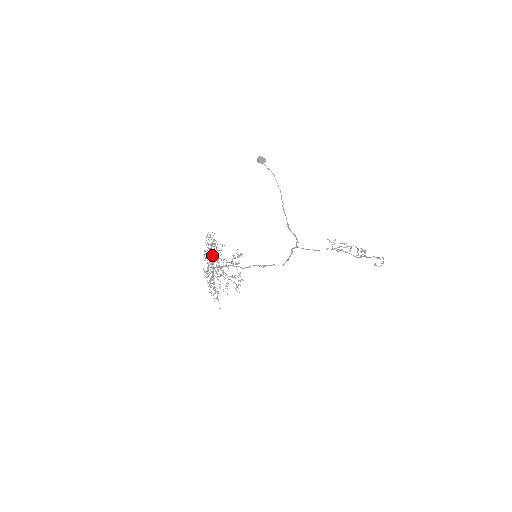
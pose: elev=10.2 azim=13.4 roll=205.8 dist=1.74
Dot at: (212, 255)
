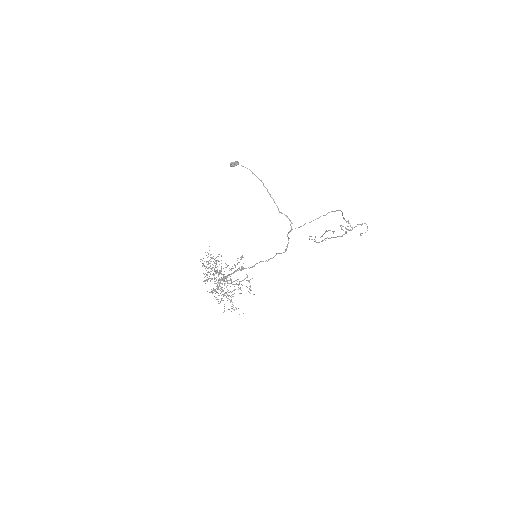
Dot at: (215, 265)
